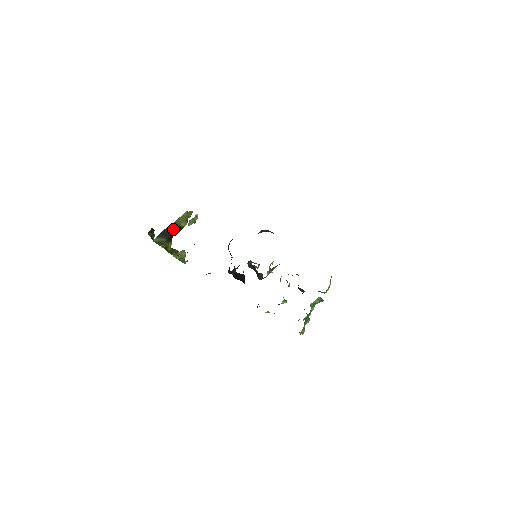
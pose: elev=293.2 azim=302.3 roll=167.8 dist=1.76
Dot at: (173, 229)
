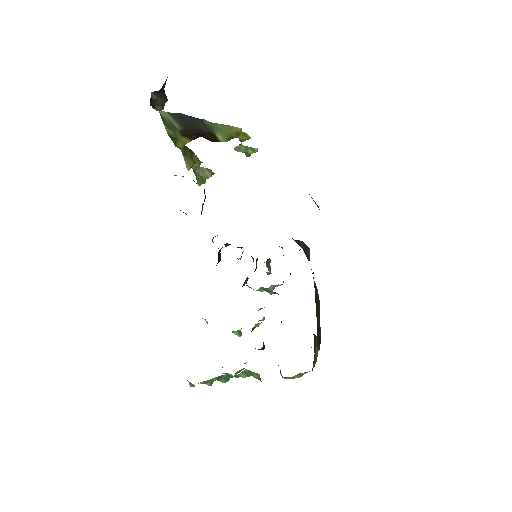
Dot at: (202, 128)
